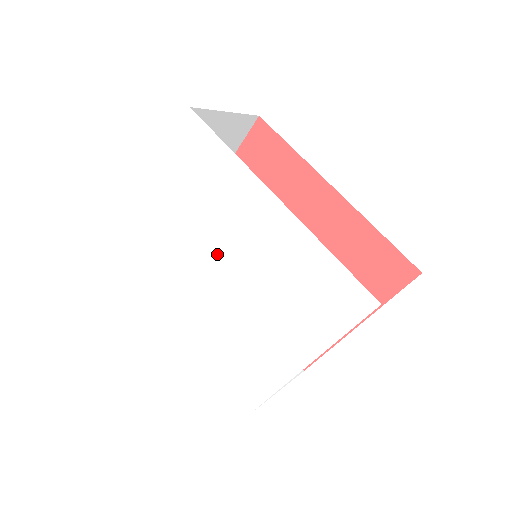
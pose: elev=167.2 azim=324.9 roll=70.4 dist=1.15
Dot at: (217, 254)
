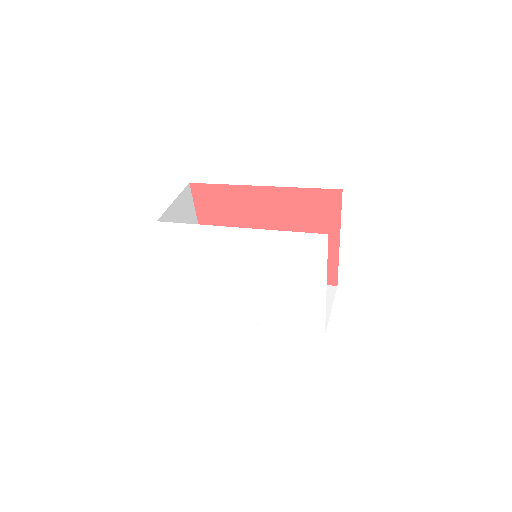
Dot at: (236, 276)
